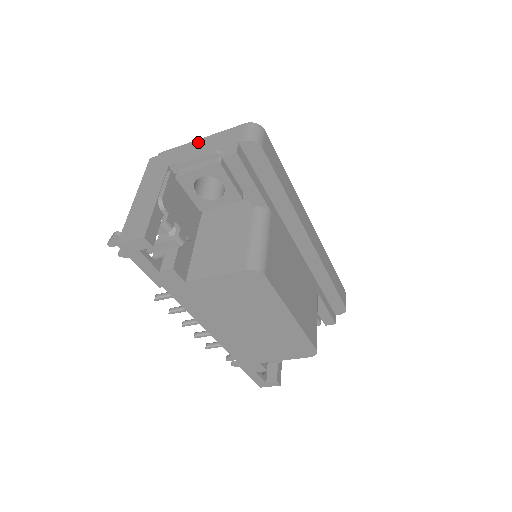
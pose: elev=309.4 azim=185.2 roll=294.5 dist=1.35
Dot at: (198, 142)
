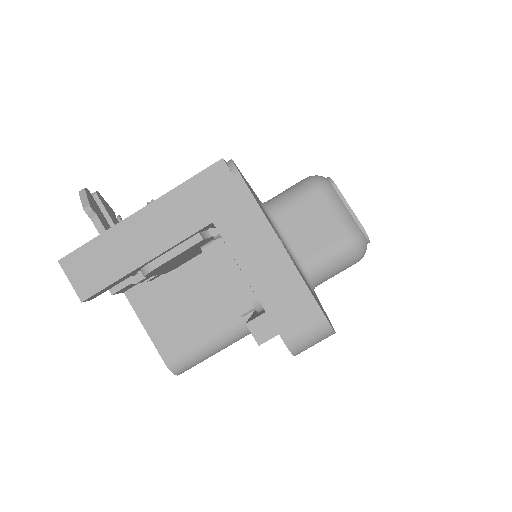
Dot at: (272, 244)
